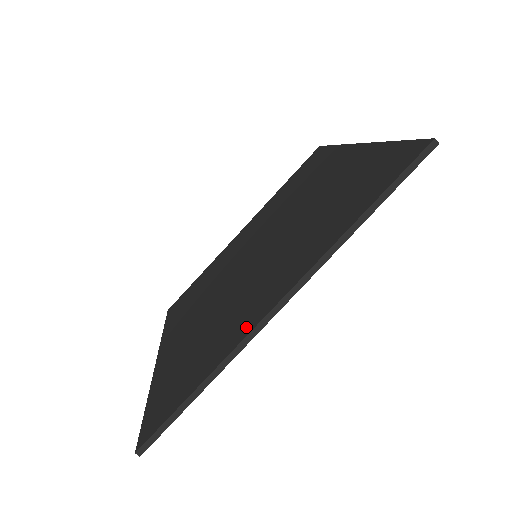
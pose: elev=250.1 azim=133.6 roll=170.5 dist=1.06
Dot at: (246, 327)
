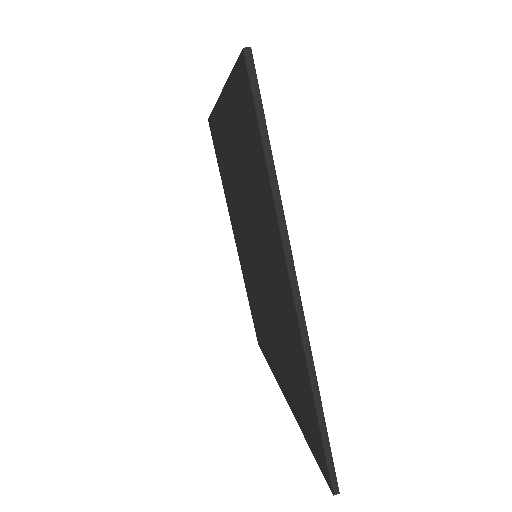
Dot at: (225, 105)
